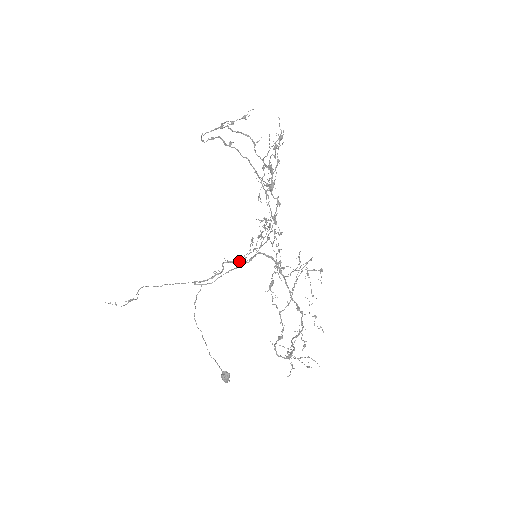
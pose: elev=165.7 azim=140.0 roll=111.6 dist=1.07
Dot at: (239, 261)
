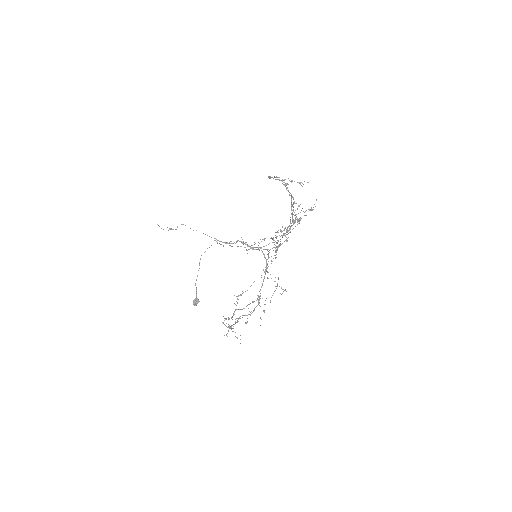
Dot at: (248, 245)
